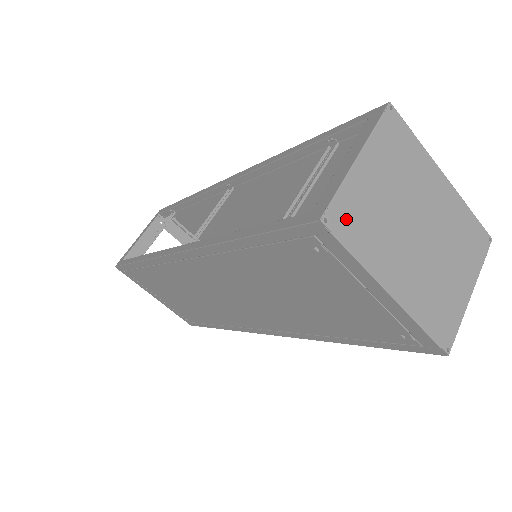
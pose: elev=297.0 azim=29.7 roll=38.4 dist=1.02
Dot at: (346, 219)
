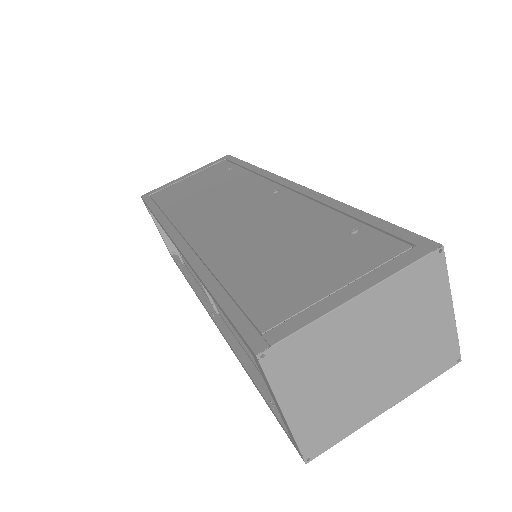
Dot at: (318, 440)
